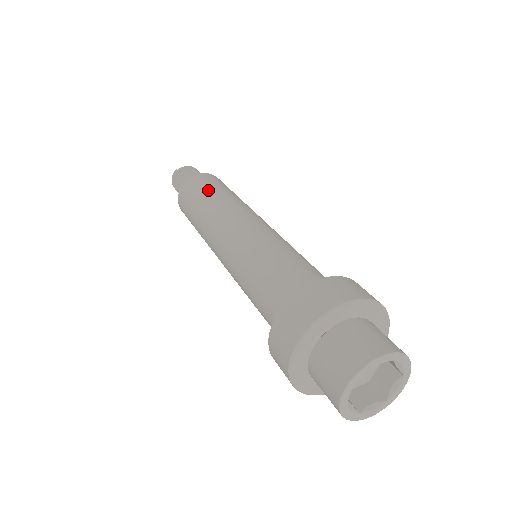
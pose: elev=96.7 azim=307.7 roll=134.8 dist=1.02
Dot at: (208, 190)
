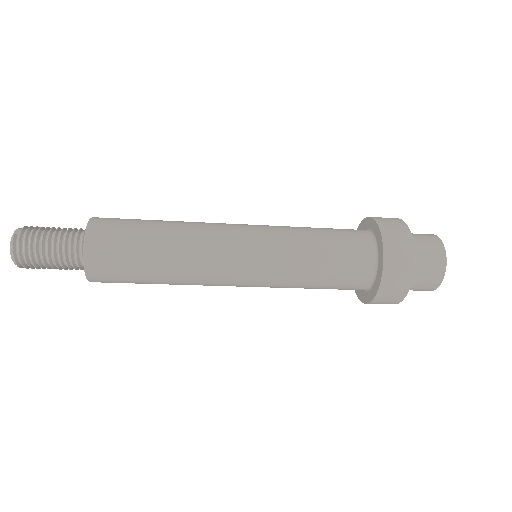
Dot at: (145, 224)
